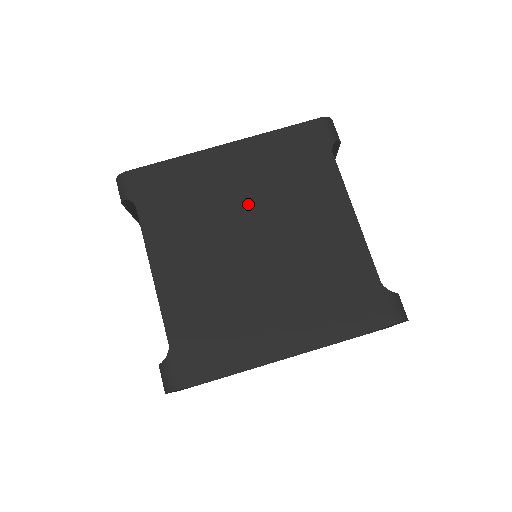
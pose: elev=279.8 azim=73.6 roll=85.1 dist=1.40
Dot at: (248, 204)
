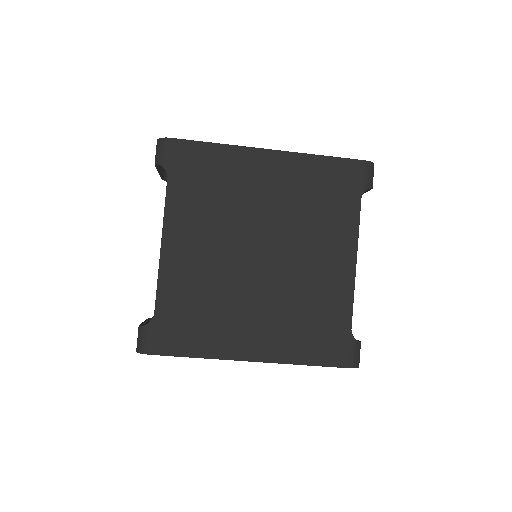
Dot at: (269, 216)
